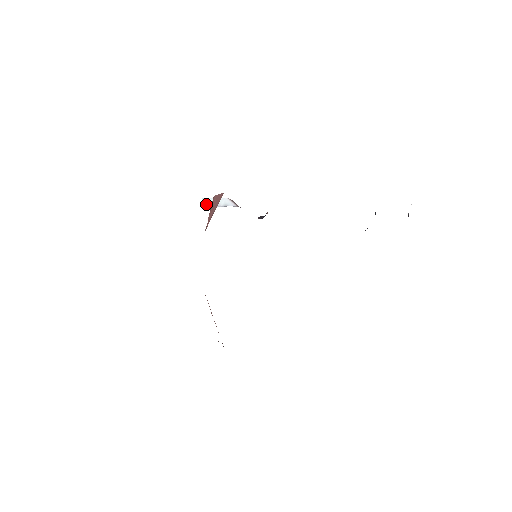
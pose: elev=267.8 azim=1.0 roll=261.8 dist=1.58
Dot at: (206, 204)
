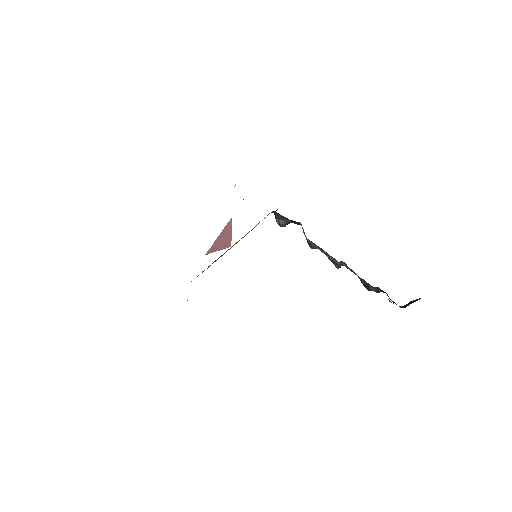
Dot at: occluded
